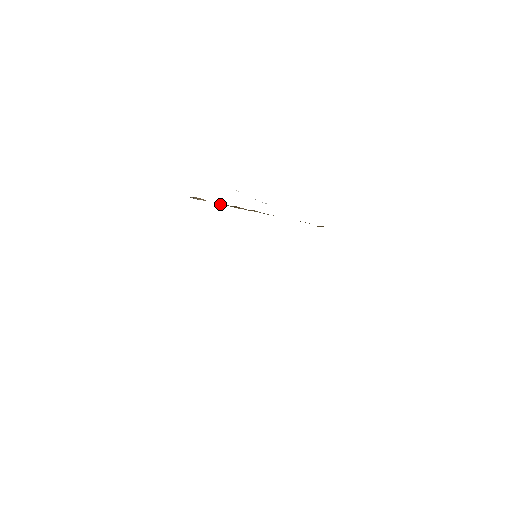
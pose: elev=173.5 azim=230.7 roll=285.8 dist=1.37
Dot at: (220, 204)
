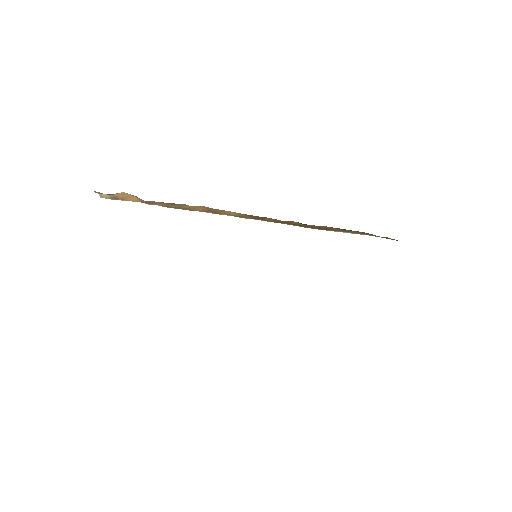
Dot at: (165, 204)
